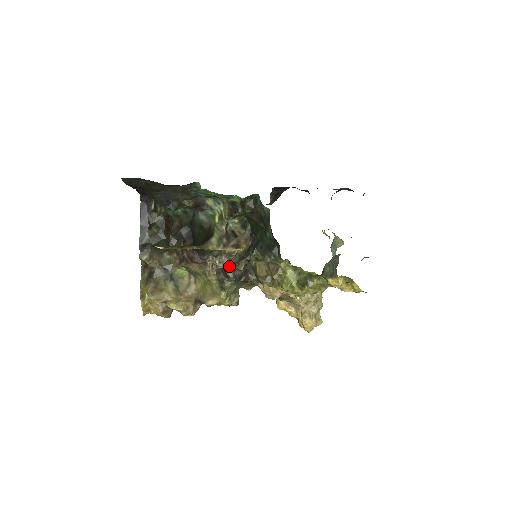
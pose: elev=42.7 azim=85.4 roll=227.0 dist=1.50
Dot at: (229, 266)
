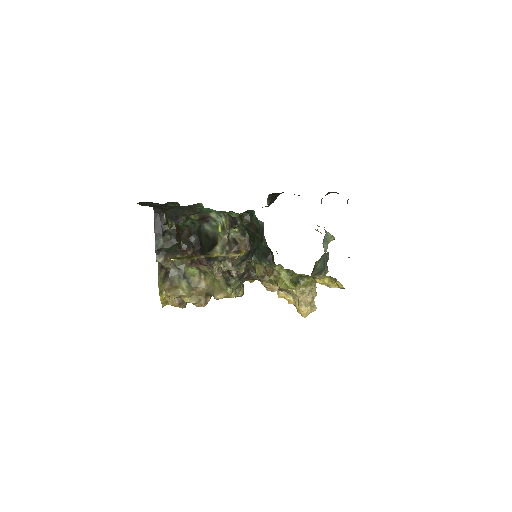
Dot at: (232, 269)
